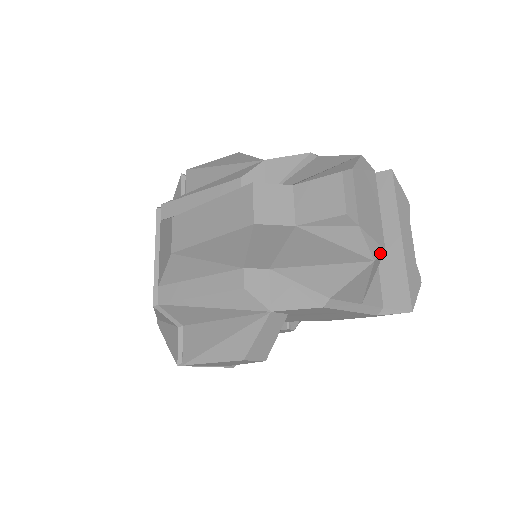
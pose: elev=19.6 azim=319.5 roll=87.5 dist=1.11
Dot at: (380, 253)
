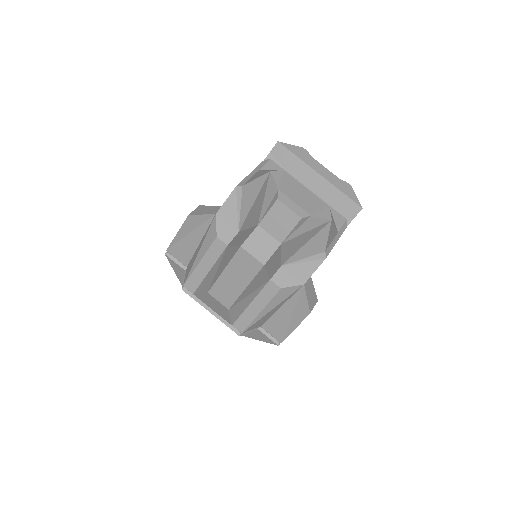
Dot at: (329, 212)
